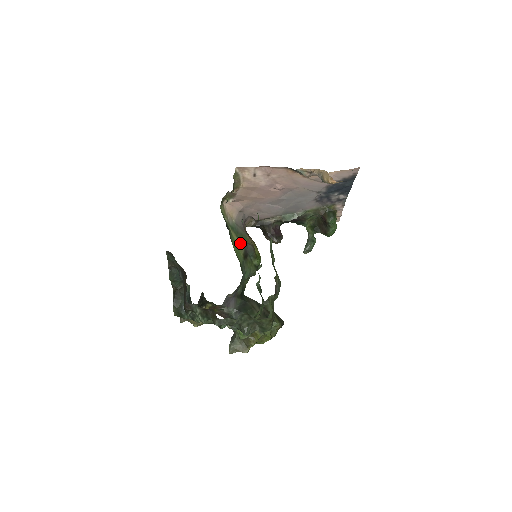
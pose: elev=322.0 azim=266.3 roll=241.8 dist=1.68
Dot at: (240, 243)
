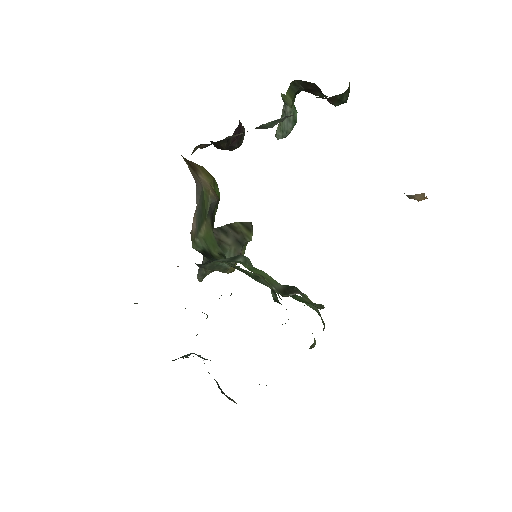
Dot at: (206, 221)
